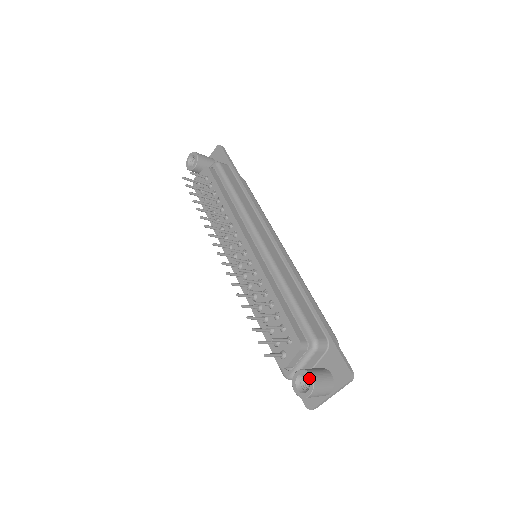
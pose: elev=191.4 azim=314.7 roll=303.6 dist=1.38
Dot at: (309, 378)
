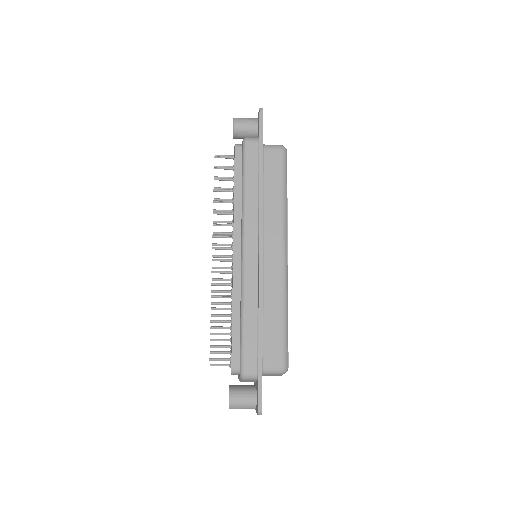
Dot at: occluded
